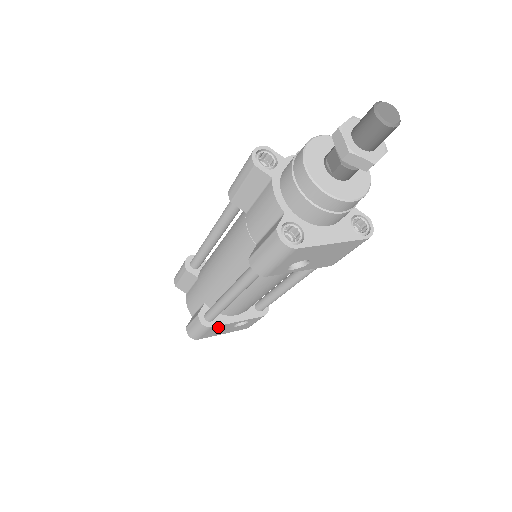
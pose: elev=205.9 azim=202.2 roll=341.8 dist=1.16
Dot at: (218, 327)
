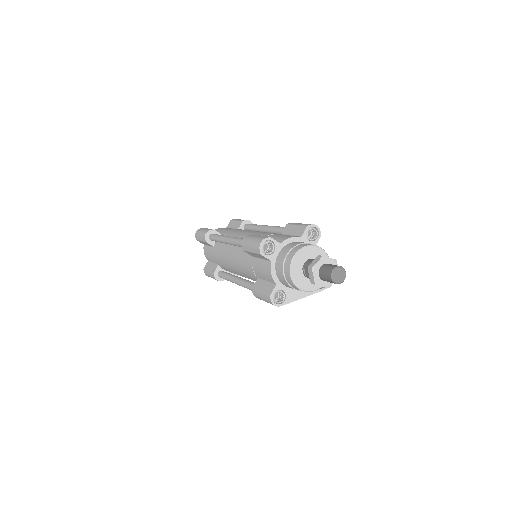
Dot at: occluded
